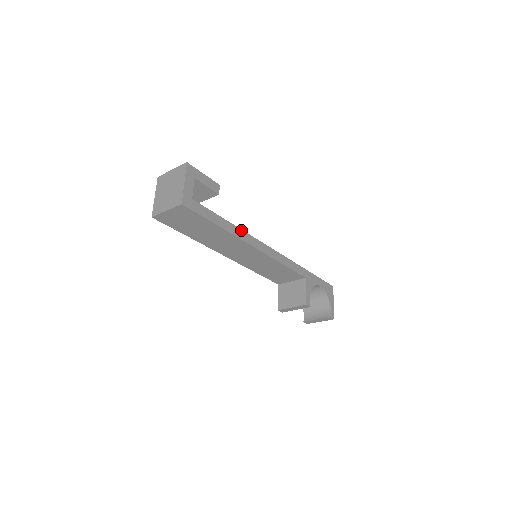
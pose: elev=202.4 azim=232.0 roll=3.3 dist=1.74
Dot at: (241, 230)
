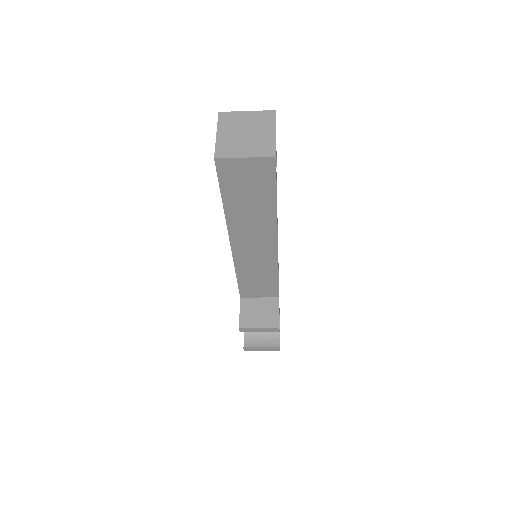
Dot at: (277, 219)
